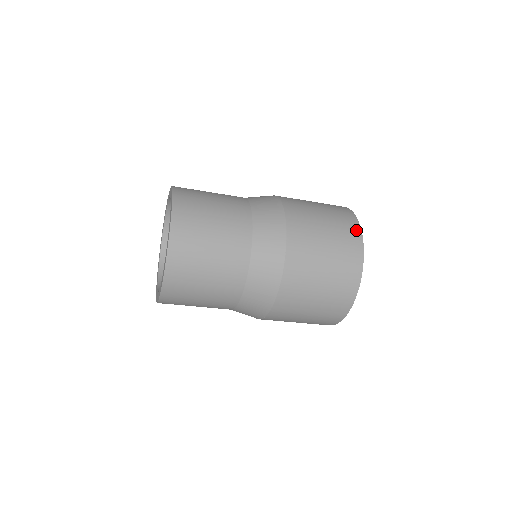
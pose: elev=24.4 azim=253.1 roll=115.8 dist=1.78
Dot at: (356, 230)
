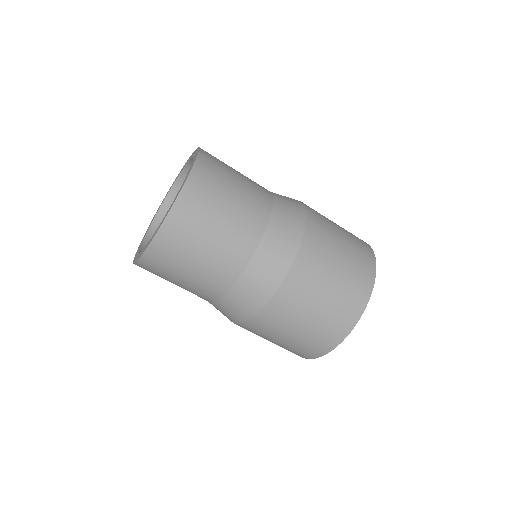
Dot at: occluded
